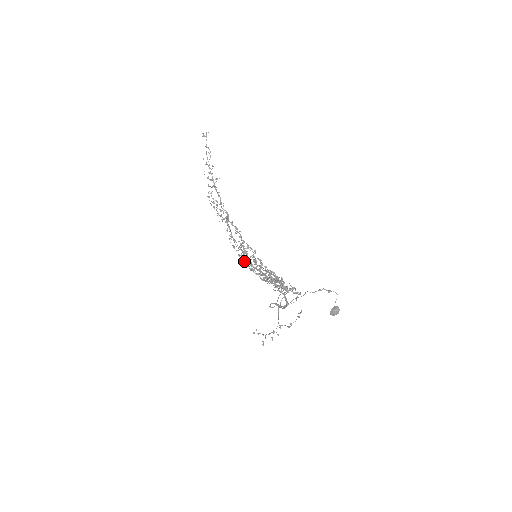
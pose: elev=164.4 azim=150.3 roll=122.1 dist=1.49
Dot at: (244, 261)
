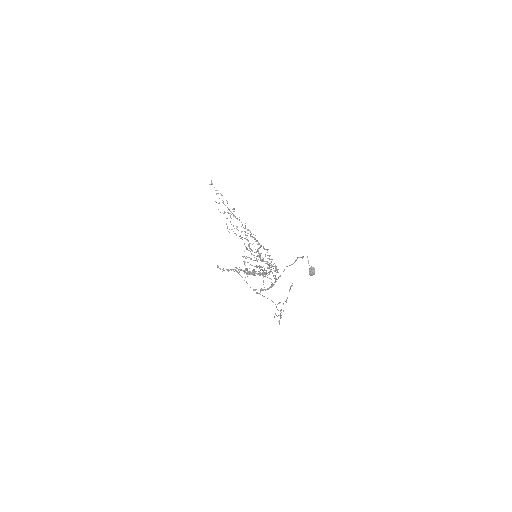
Dot at: (235, 267)
